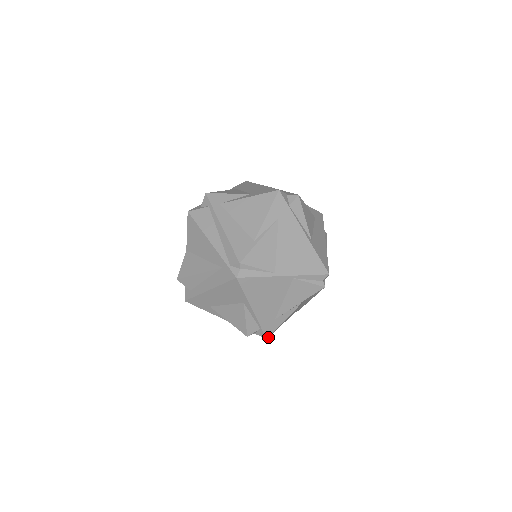
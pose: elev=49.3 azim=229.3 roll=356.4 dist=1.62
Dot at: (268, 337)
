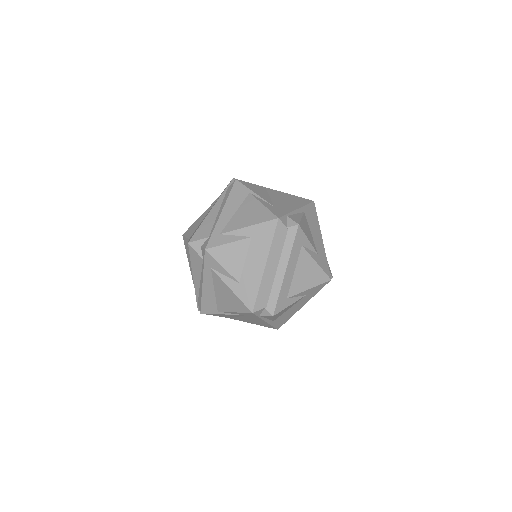
Dot at: occluded
